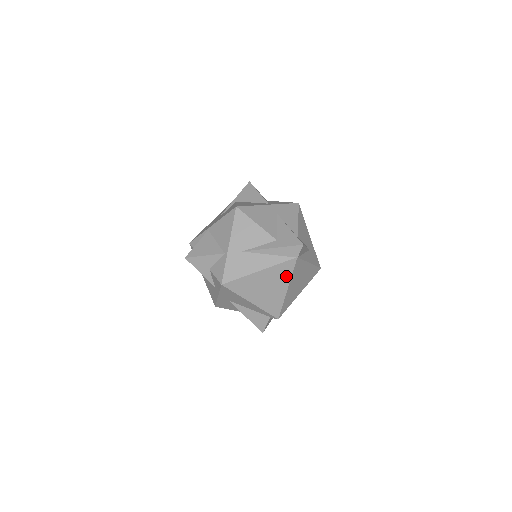
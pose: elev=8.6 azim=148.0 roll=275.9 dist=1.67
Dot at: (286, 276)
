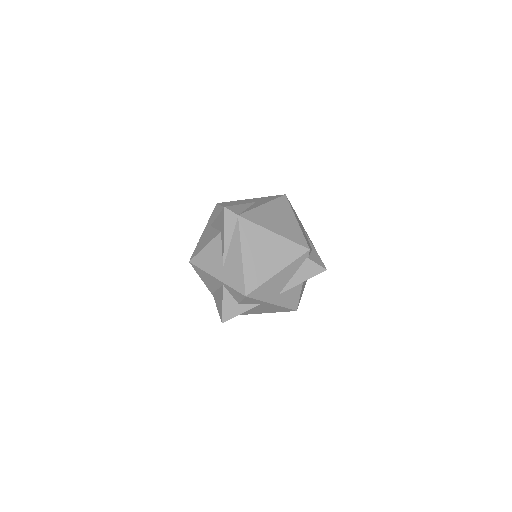
Dot at: (257, 231)
